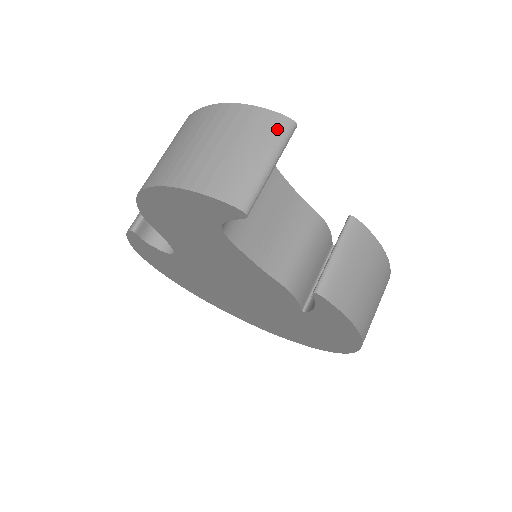
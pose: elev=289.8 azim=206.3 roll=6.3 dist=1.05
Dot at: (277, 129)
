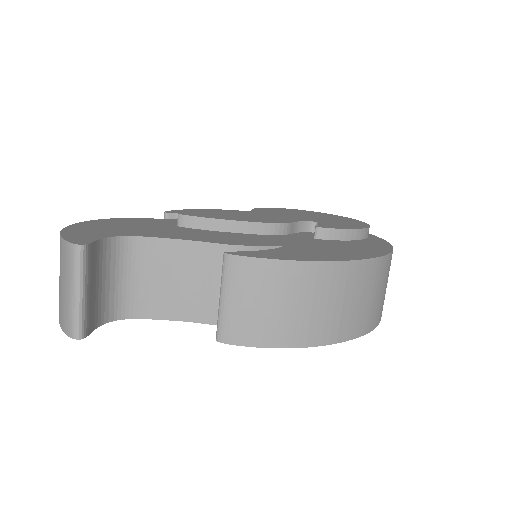
Dot at: (70, 258)
